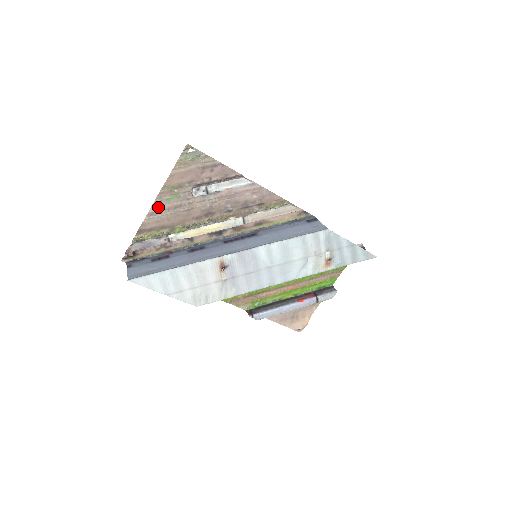
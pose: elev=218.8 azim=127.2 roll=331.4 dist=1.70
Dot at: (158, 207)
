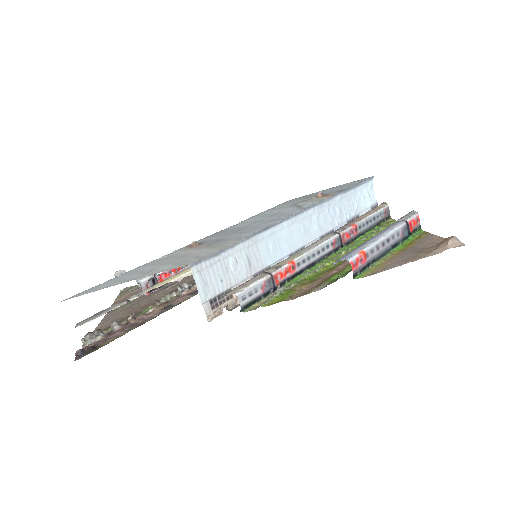
Dot at: (111, 317)
